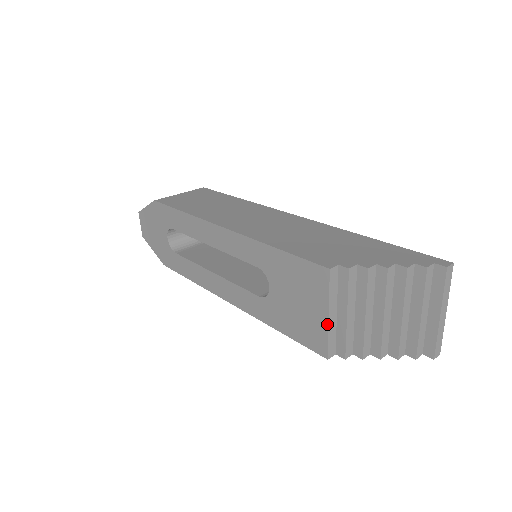
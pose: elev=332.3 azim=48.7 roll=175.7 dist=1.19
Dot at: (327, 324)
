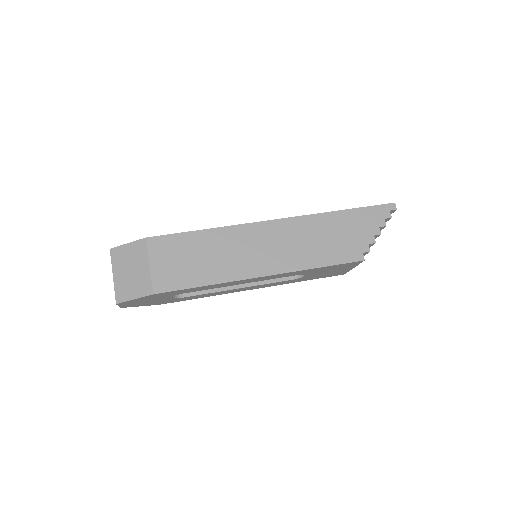
Dot at: (351, 269)
